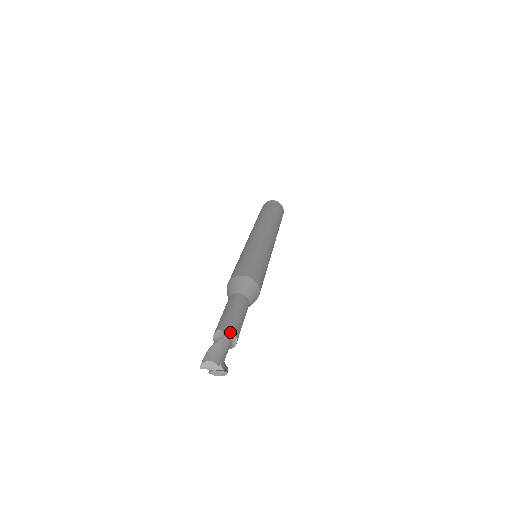
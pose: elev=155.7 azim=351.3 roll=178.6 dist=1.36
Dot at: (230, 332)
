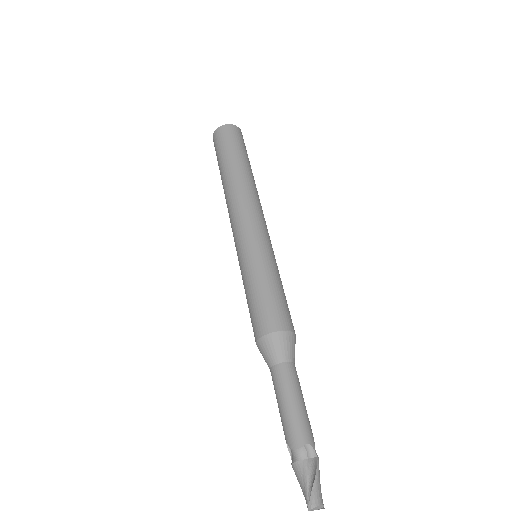
Dot at: (312, 443)
